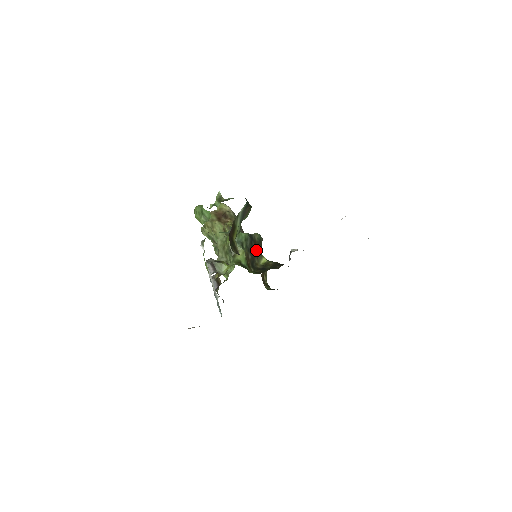
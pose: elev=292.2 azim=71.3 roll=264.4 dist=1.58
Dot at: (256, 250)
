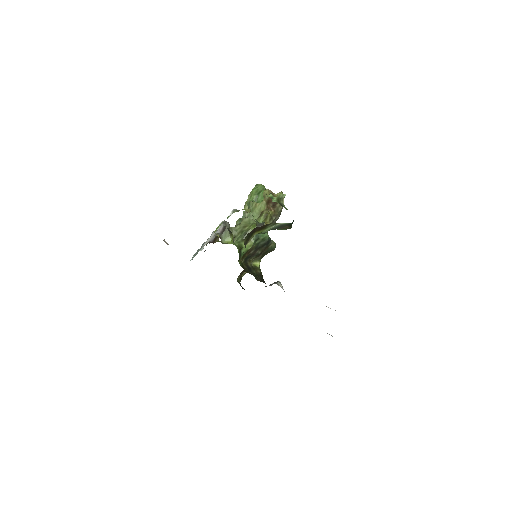
Dot at: (261, 252)
